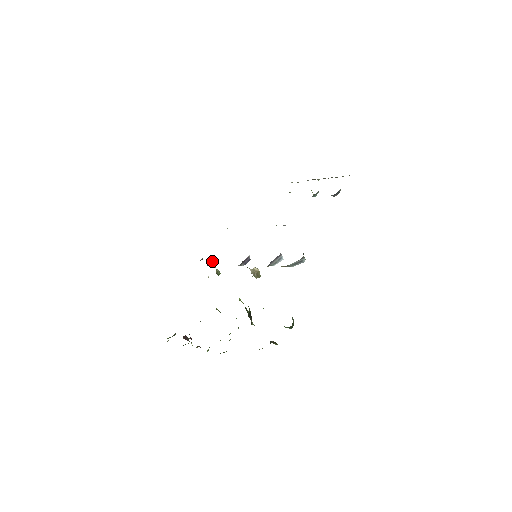
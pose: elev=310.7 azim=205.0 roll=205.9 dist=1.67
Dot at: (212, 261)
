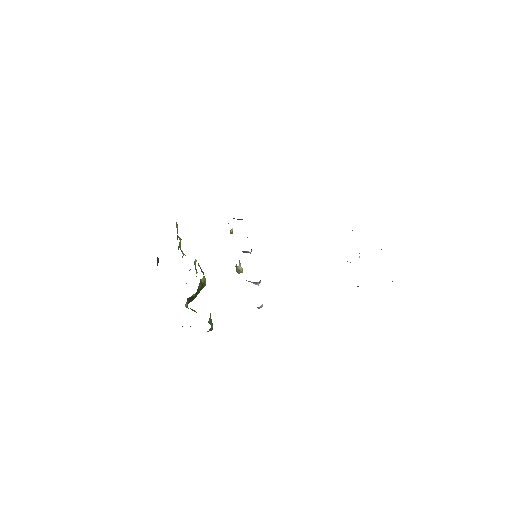
Dot at: (238, 219)
